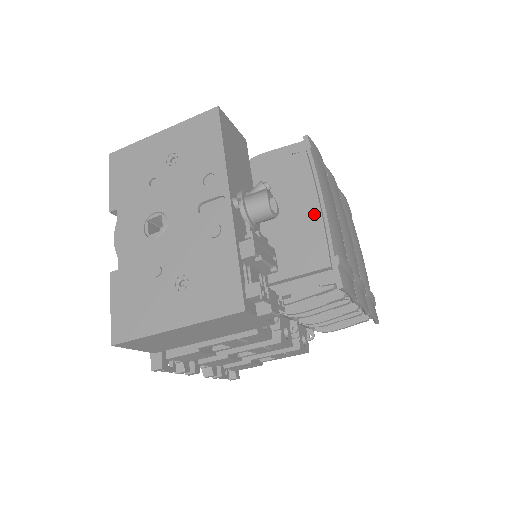
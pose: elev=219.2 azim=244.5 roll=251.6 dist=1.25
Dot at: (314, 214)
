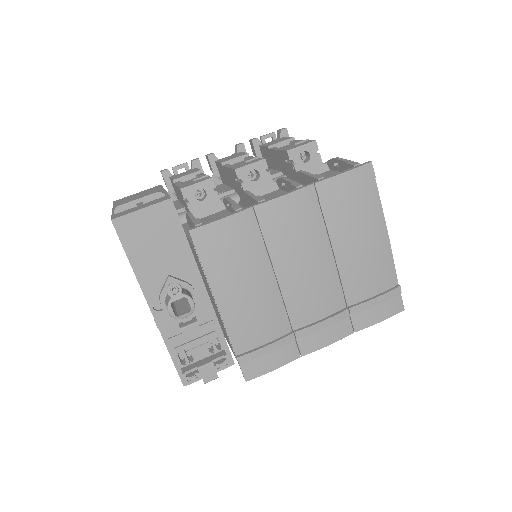
Dot at: (218, 312)
